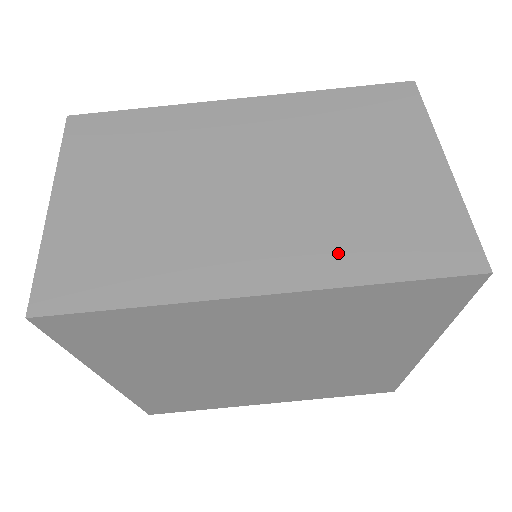
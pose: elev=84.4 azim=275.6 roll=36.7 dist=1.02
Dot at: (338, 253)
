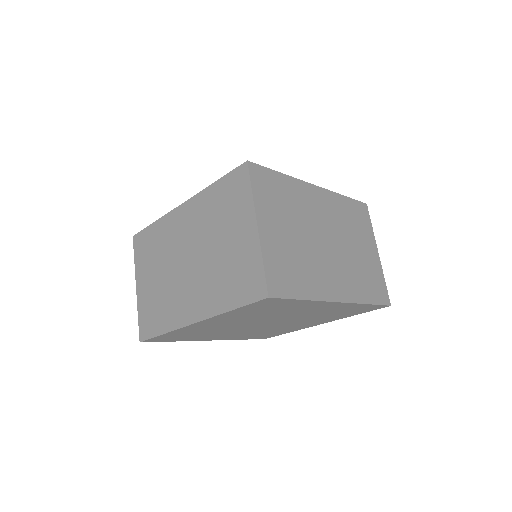
Dot at: (217, 296)
